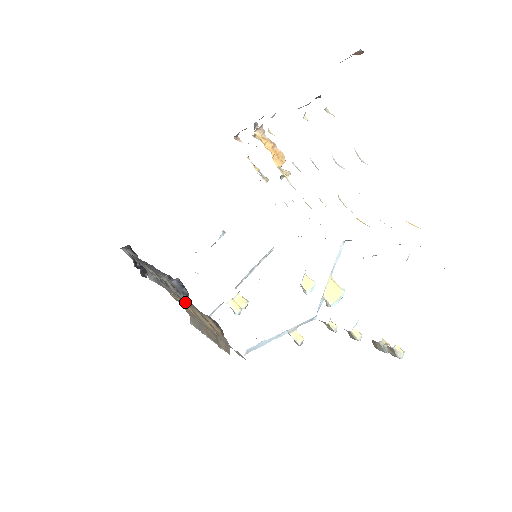
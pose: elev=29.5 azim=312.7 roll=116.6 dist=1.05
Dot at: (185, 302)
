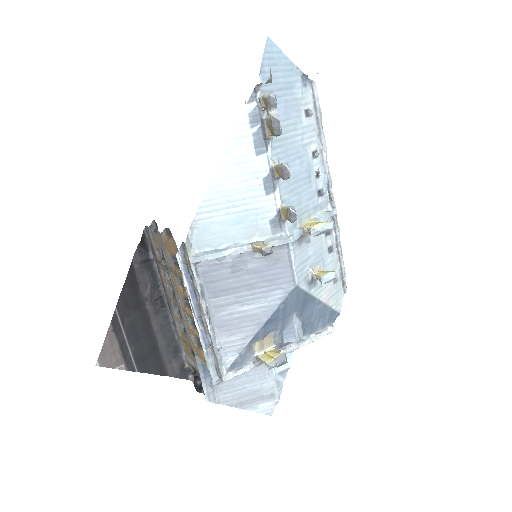
Dot at: (169, 266)
